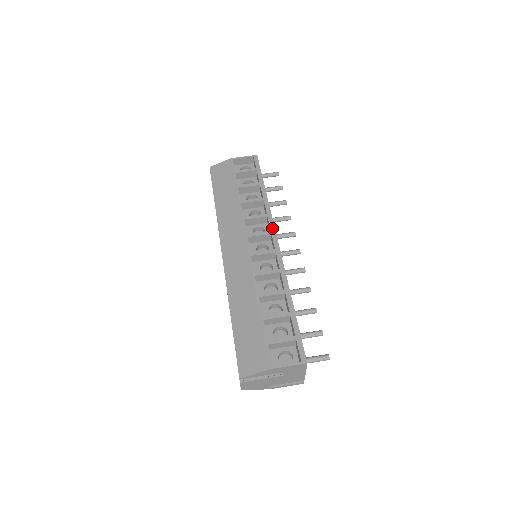
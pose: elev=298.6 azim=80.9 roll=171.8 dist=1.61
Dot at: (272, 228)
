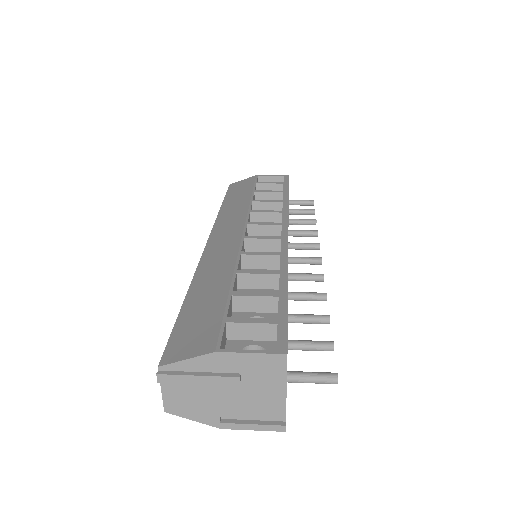
Dot at: (285, 221)
